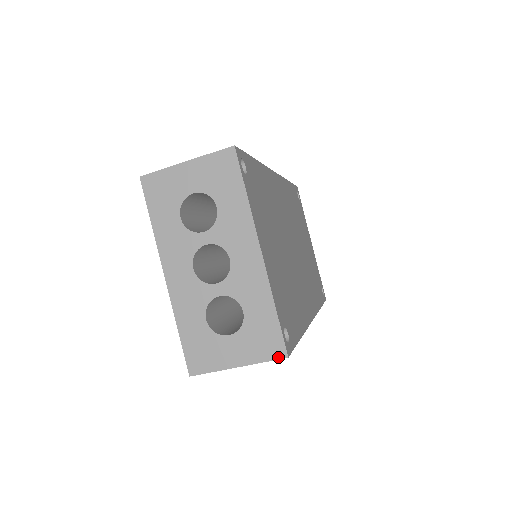
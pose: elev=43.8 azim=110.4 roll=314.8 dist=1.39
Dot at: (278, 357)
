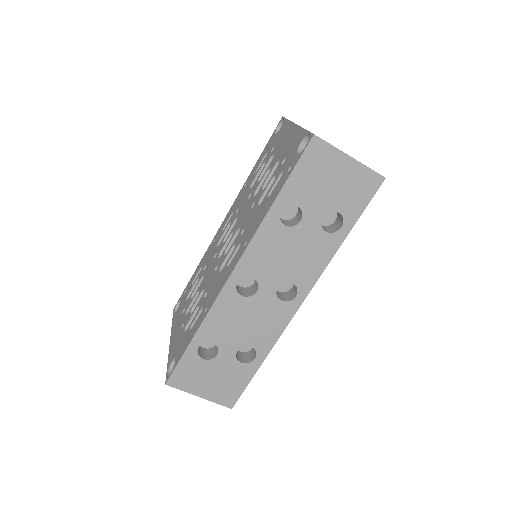
Dot at: (379, 174)
